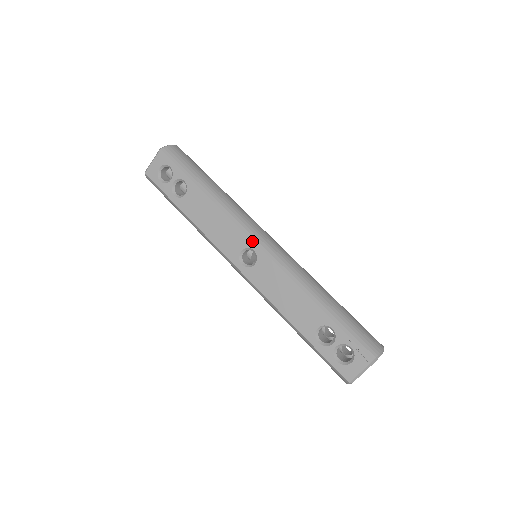
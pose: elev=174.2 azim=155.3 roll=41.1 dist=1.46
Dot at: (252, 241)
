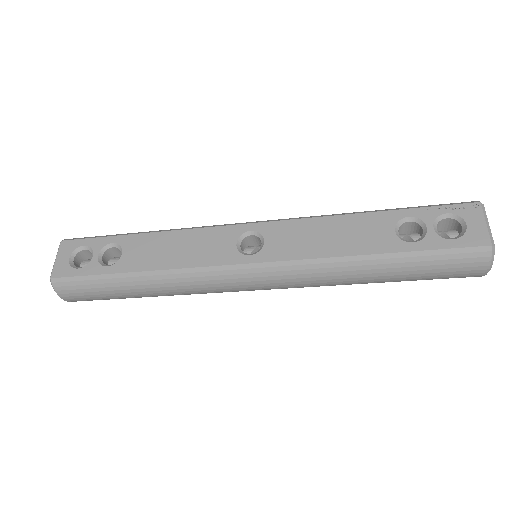
Dot at: (241, 225)
